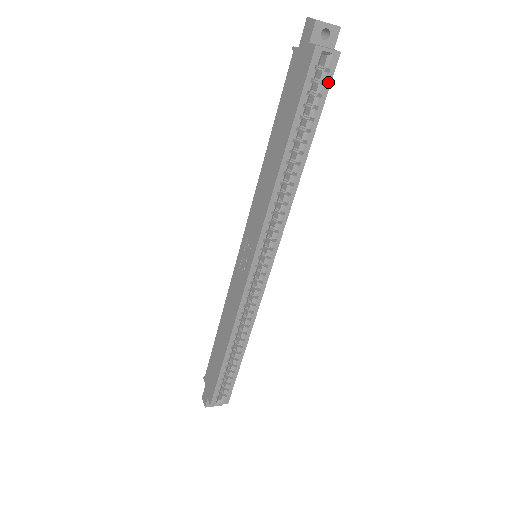
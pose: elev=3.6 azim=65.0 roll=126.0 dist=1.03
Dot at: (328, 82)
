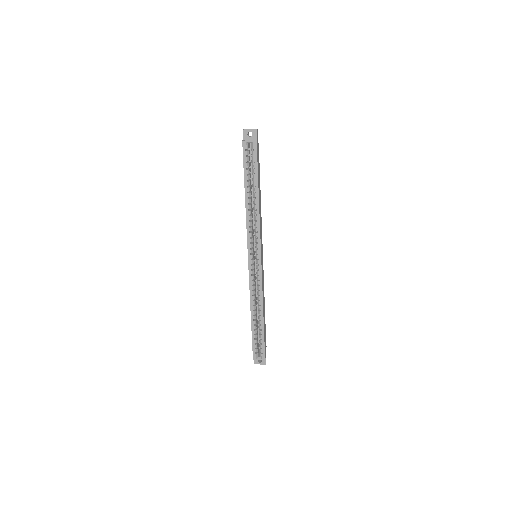
Dot at: (255, 155)
